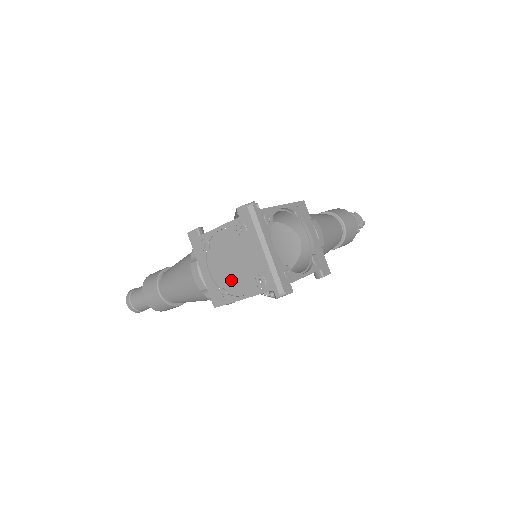
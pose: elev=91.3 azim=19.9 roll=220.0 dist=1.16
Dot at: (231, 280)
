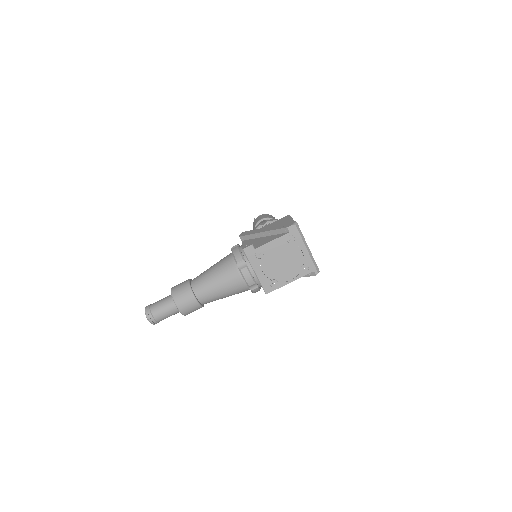
Dot at: (281, 273)
